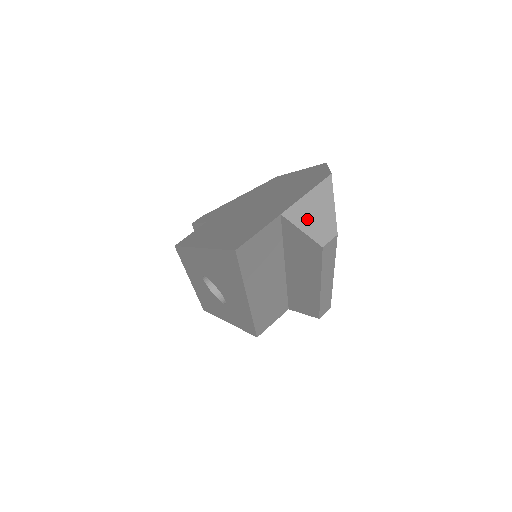
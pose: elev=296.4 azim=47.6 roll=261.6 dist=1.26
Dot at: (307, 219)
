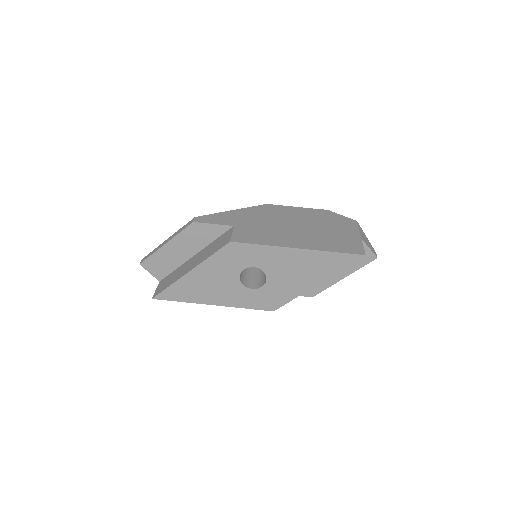
Dot at: (367, 243)
